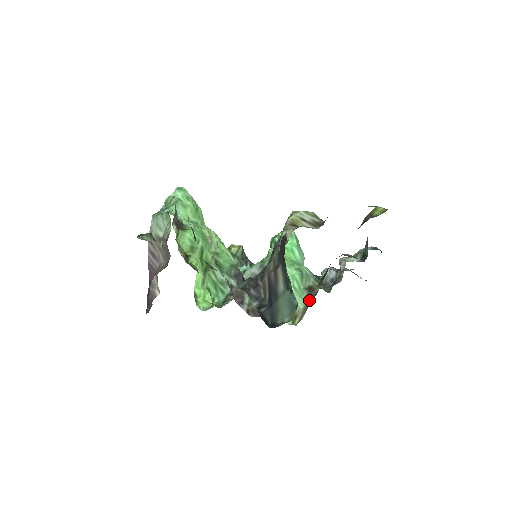
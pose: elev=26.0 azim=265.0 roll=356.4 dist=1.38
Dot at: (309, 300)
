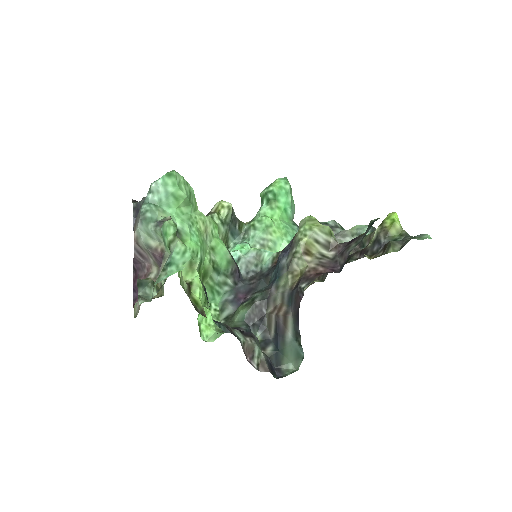
Dot at: occluded
